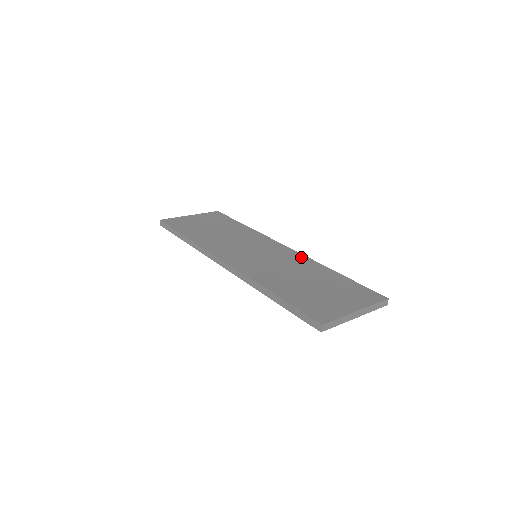
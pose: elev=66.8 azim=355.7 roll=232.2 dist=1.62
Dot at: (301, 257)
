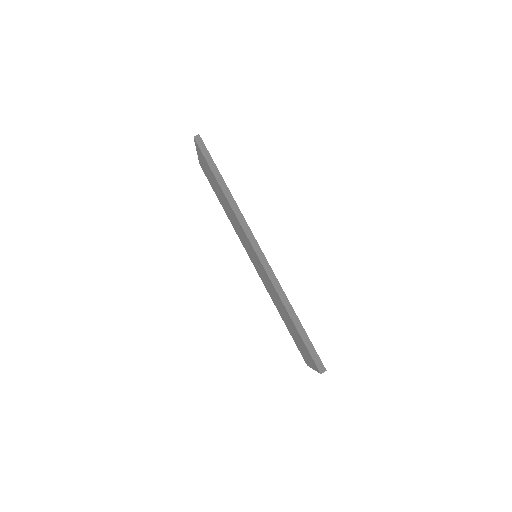
Dot at: occluded
